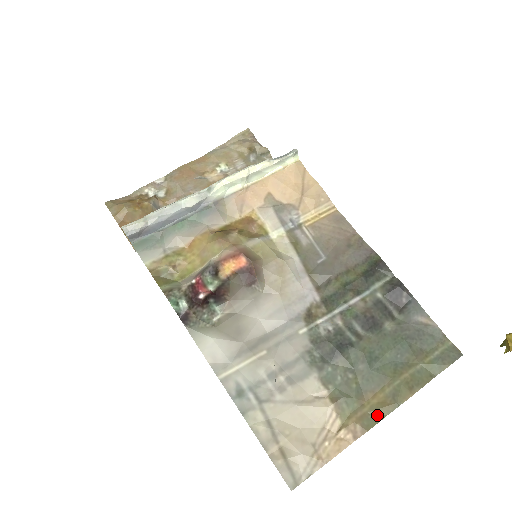
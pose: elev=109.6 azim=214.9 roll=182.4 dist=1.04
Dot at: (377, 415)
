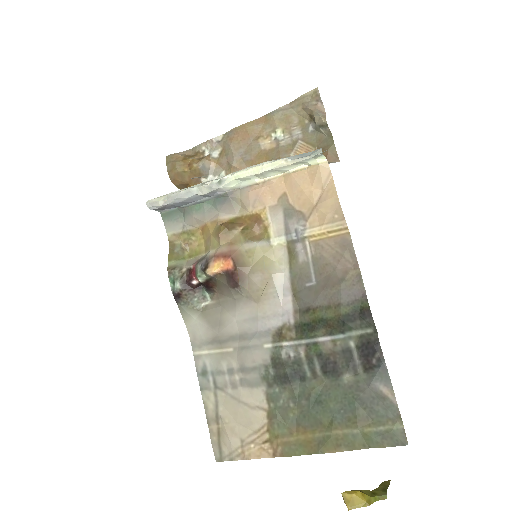
Dot at: (299, 449)
